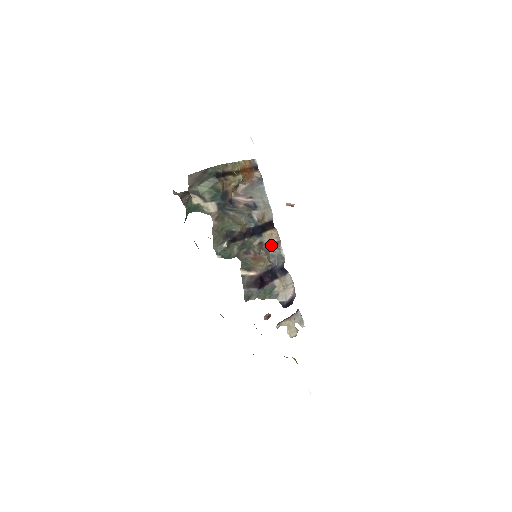
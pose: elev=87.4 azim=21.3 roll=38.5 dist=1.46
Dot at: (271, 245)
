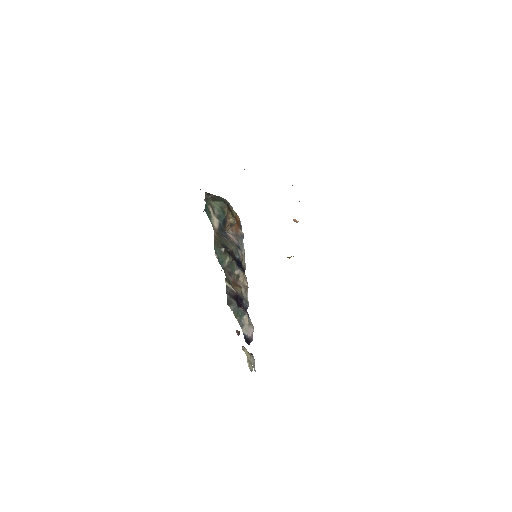
Dot at: (242, 287)
